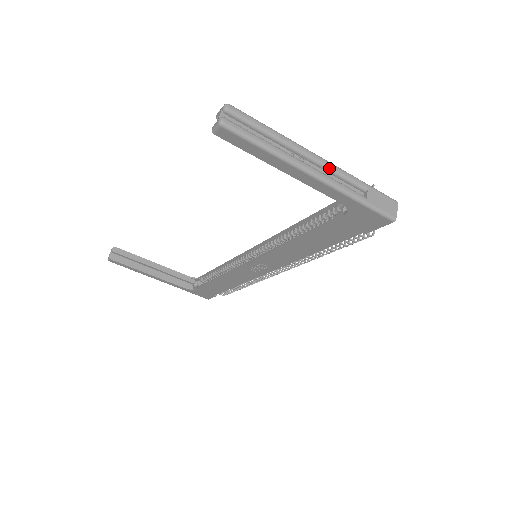
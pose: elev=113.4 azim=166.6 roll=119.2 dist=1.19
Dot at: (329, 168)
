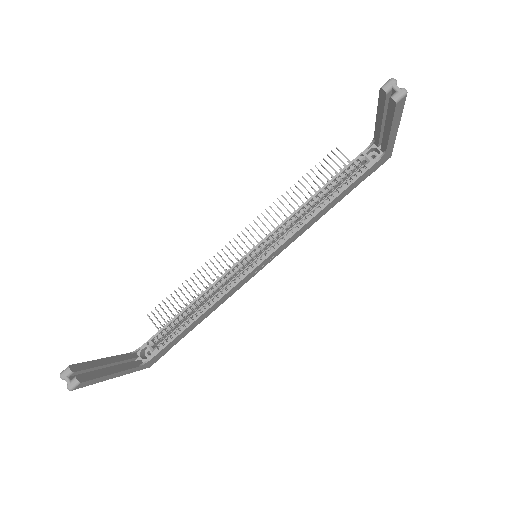
Dot at: occluded
